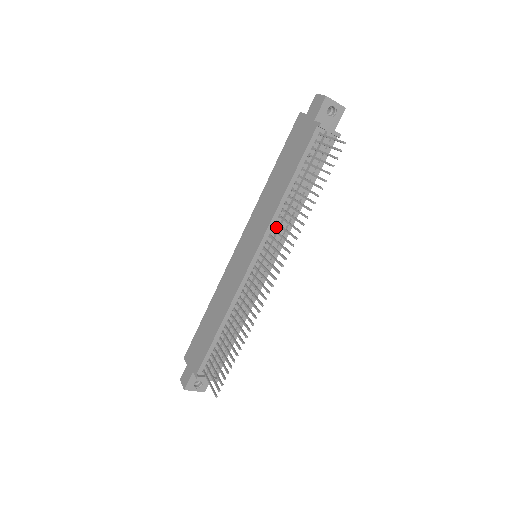
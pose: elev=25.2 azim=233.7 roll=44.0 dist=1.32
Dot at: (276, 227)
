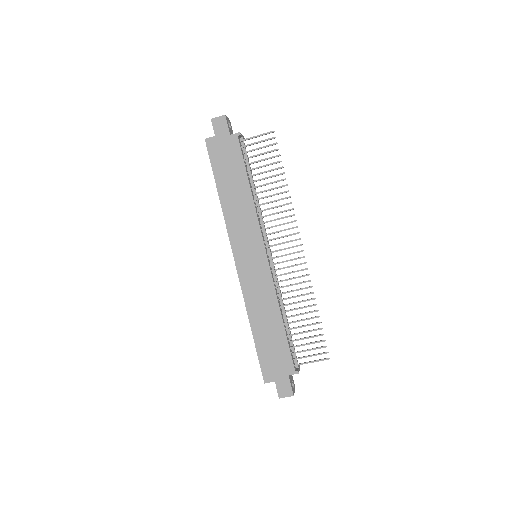
Dot at: (259, 222)
